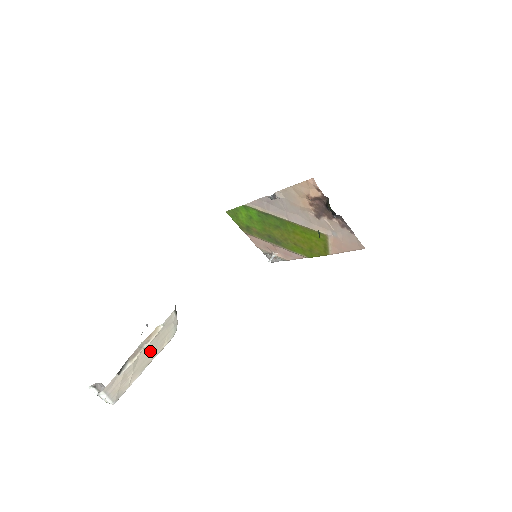
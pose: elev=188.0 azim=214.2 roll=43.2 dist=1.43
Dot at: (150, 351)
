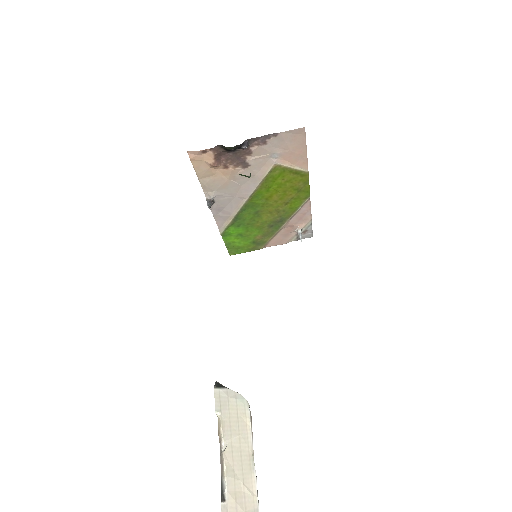
Dot at: (236, 445)
